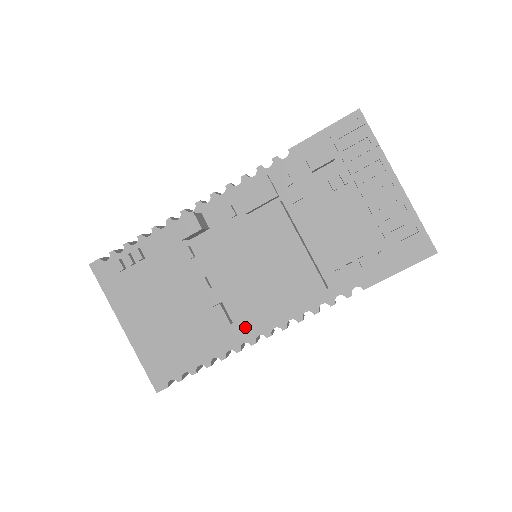
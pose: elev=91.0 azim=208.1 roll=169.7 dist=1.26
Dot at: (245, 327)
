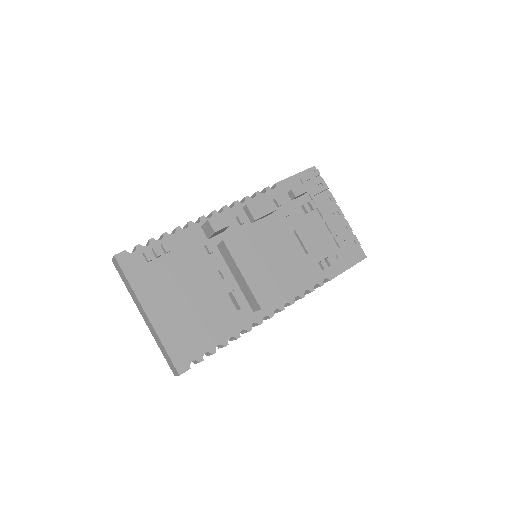
Dot at: (265, 302)
